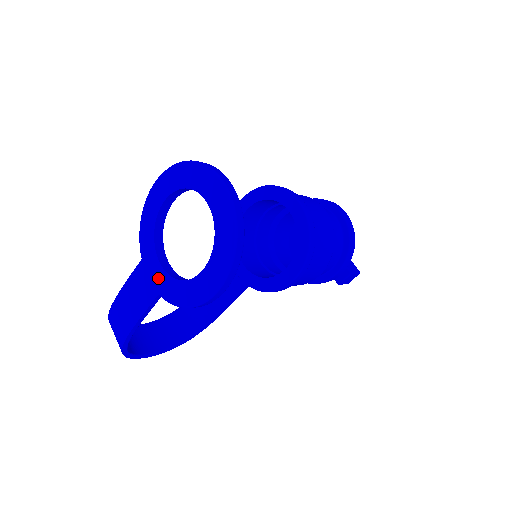
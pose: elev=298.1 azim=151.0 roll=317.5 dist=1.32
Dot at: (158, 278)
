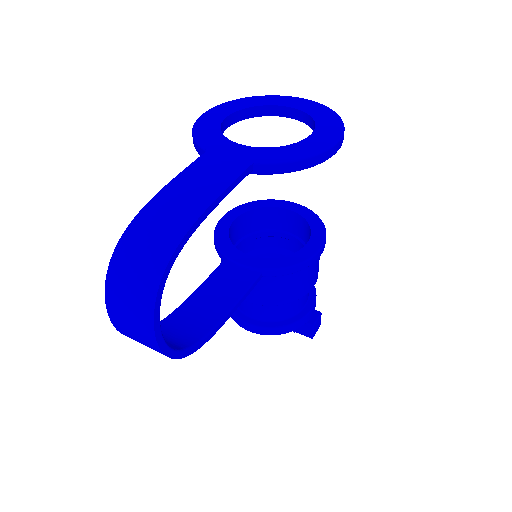
Dot at: (246, 153)
